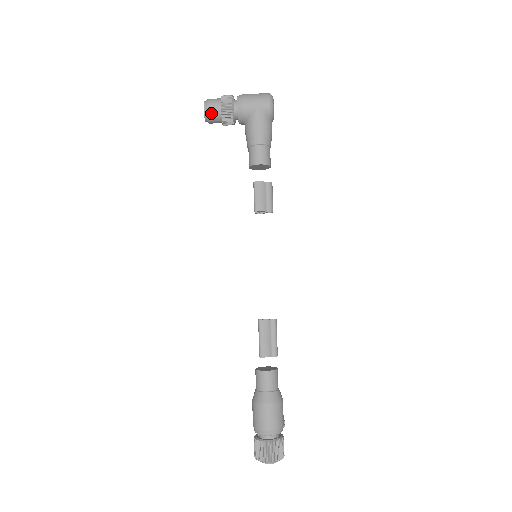
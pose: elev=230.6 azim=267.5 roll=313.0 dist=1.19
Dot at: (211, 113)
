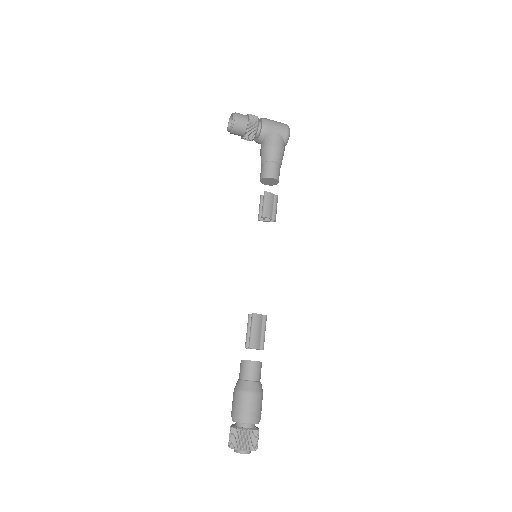
Dot at: (238, 124)
